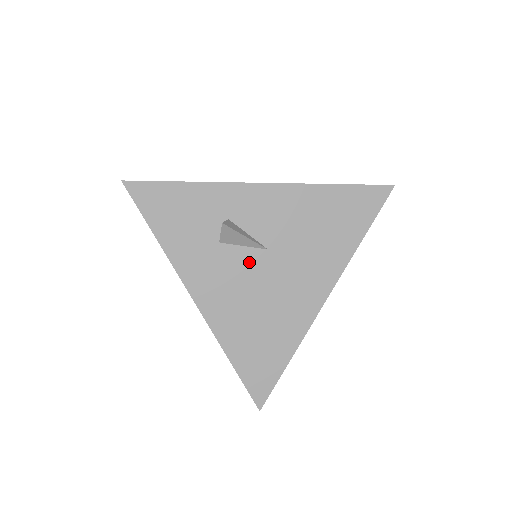
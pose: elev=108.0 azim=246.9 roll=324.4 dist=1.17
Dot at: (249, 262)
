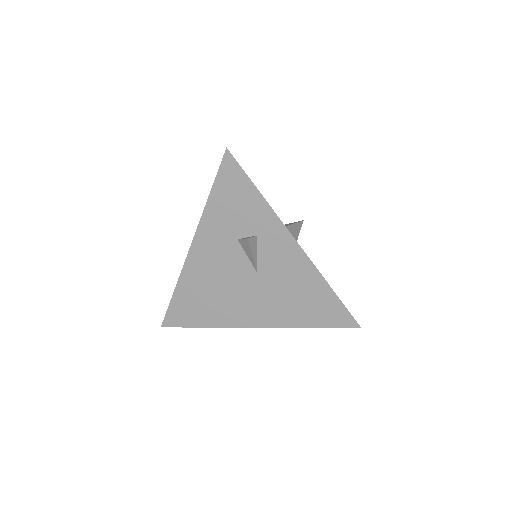
Dot at: (240, 266)
